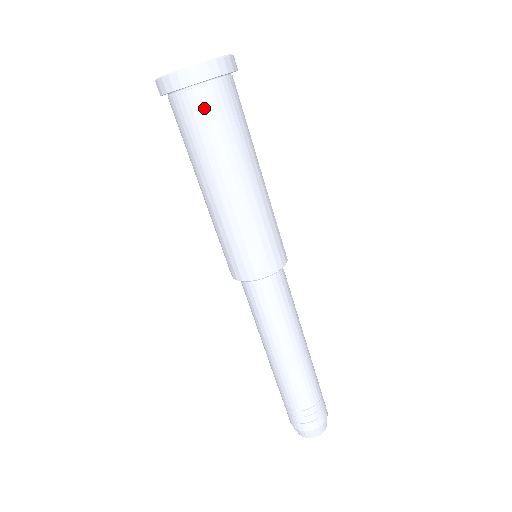
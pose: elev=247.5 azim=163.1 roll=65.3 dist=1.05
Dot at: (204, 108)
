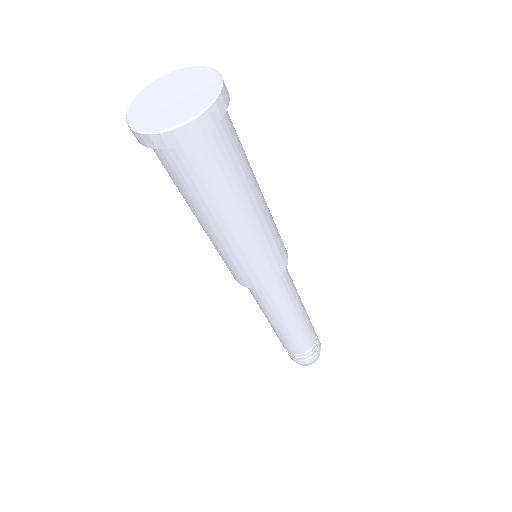
Dot at: (170, 164)
